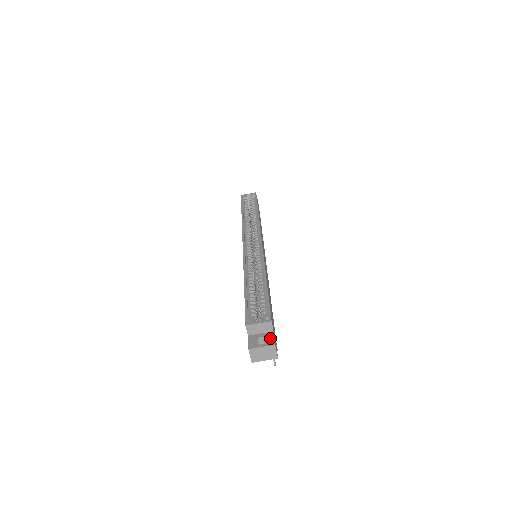
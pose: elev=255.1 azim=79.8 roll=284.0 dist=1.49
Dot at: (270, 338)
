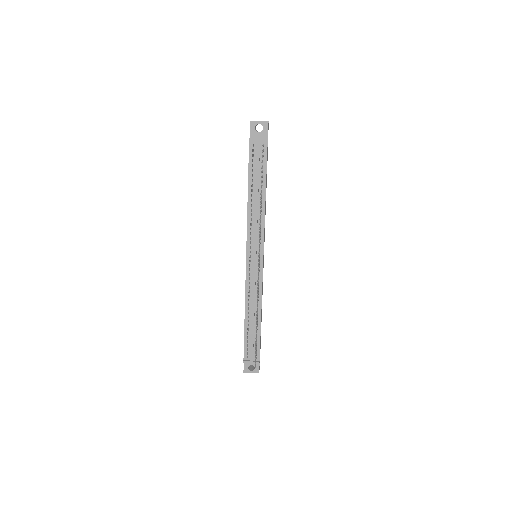
Dot at: occluded
